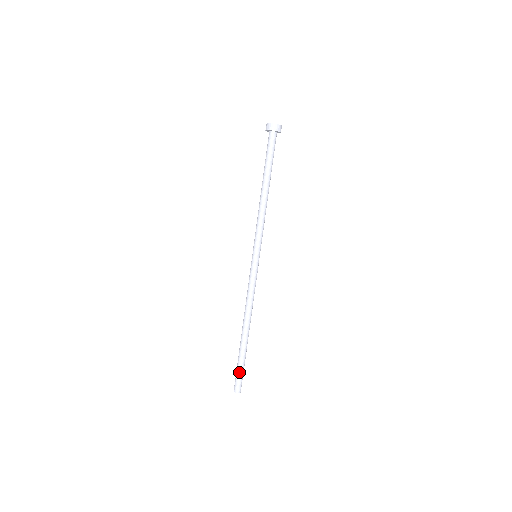
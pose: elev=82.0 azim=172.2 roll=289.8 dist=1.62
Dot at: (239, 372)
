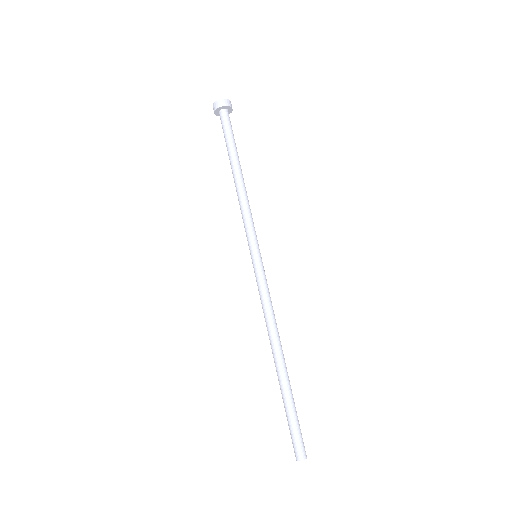
Dot at: (295, 424)
